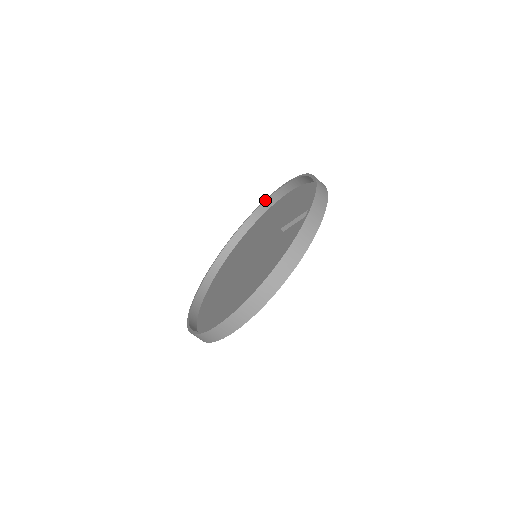
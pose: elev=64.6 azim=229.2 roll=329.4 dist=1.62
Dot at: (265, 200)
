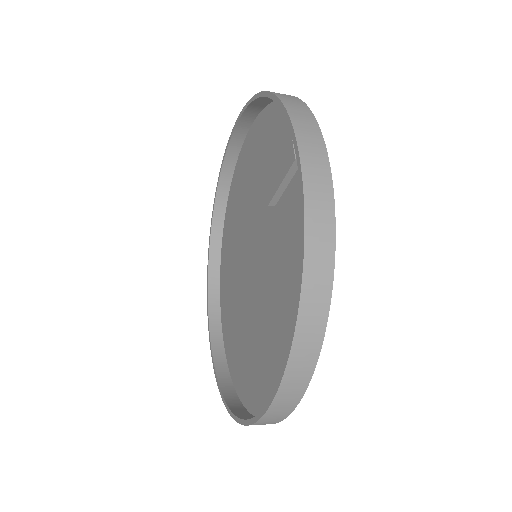
Dot at: (223, 158)
